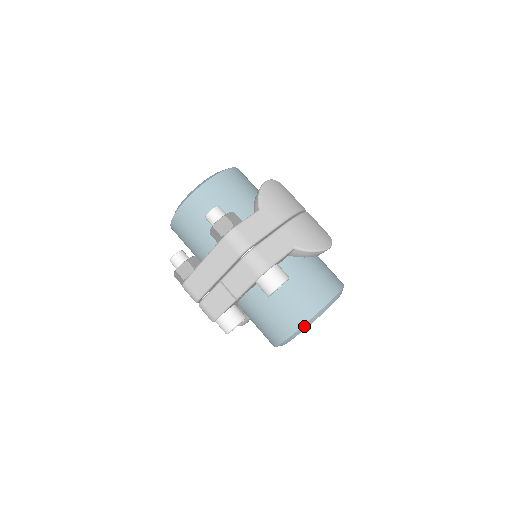
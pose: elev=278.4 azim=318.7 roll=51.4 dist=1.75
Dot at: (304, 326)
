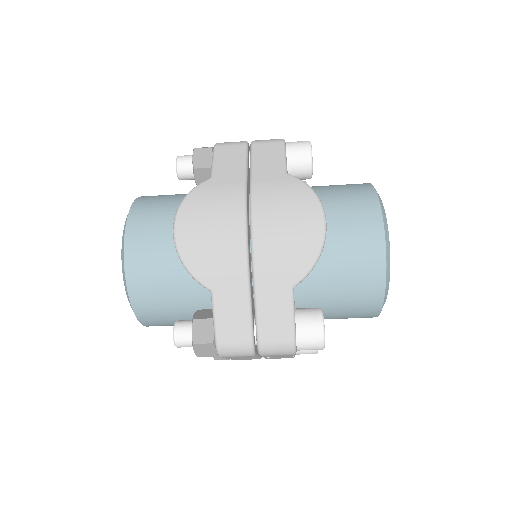
Dot at: (382, 306)
